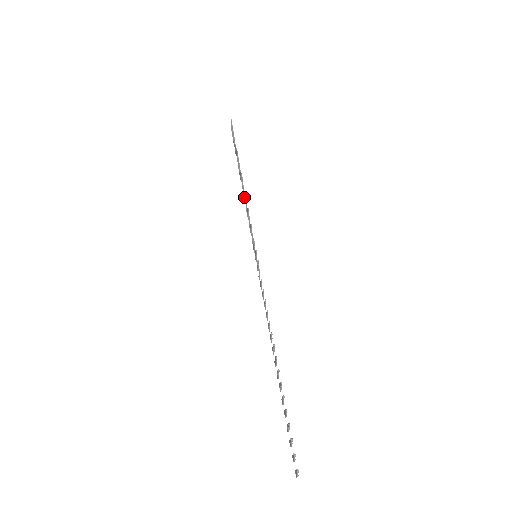
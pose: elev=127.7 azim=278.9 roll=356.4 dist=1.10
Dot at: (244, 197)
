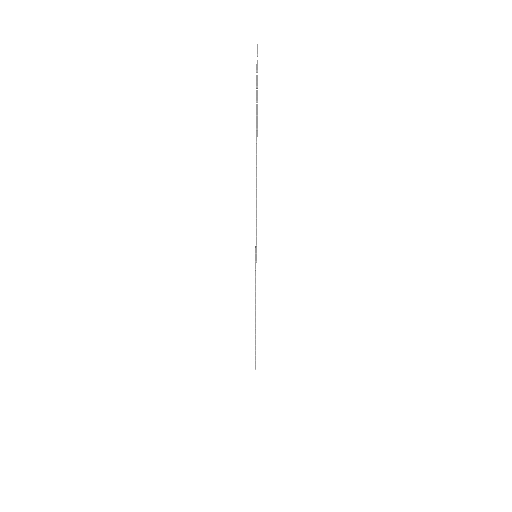
Dot at: occluded
